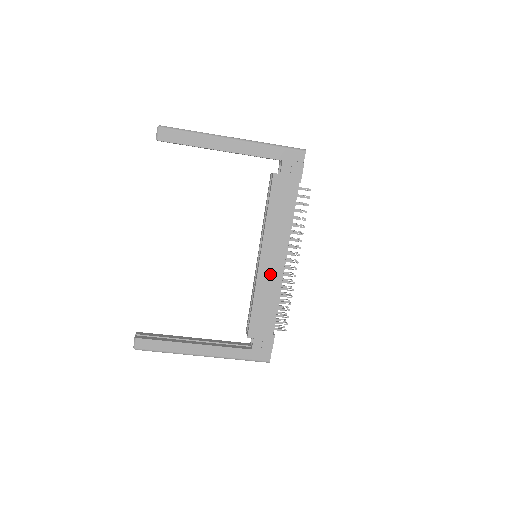
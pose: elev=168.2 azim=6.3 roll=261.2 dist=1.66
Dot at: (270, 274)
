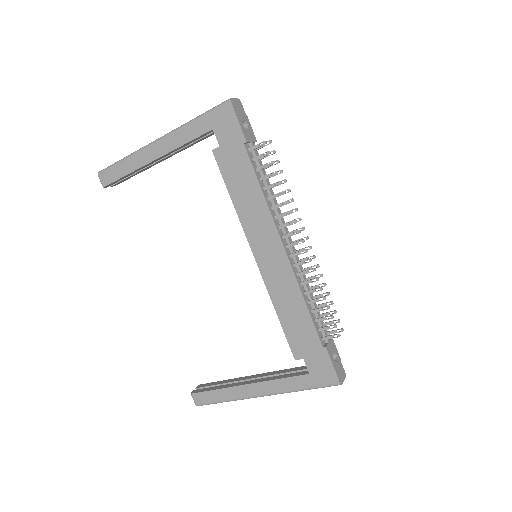
Dot at: (276, 272)
